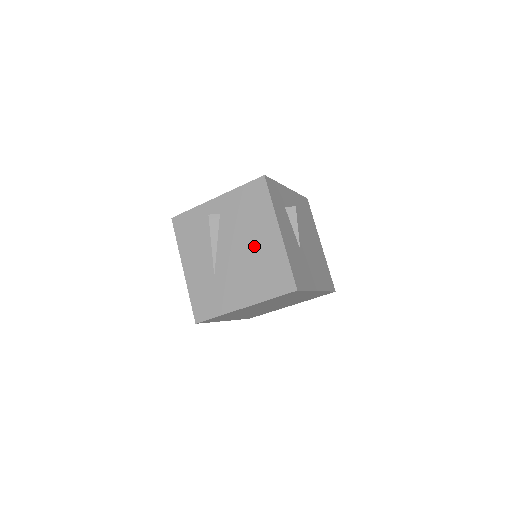
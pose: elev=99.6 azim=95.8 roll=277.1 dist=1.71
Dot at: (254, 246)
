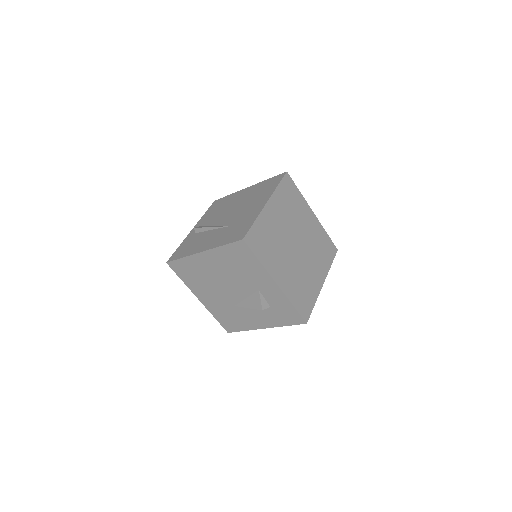
Dot at: (240, 201)
